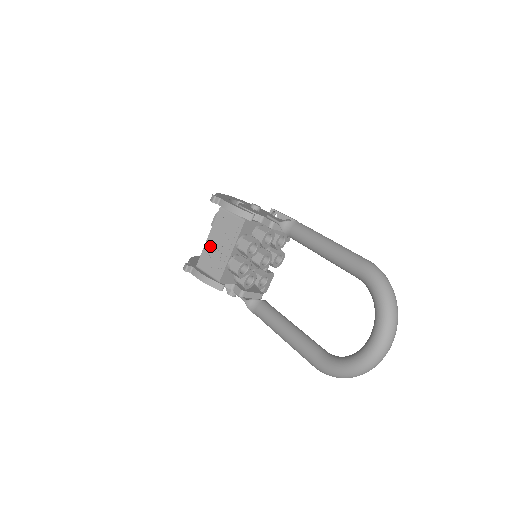
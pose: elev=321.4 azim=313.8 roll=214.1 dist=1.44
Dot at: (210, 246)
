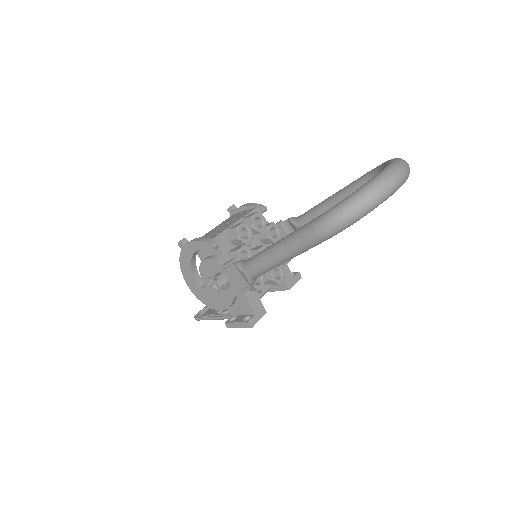
Dot at: (215, 229)
